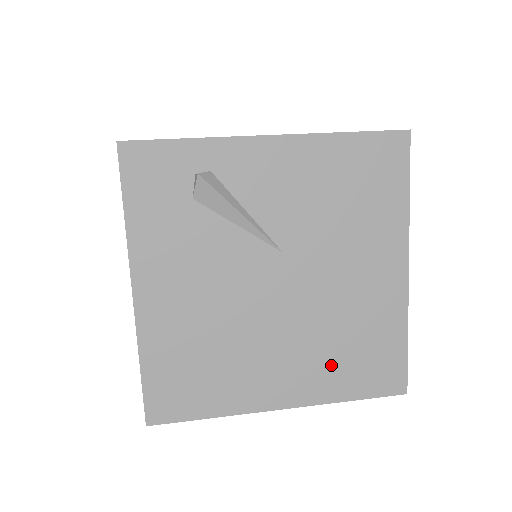
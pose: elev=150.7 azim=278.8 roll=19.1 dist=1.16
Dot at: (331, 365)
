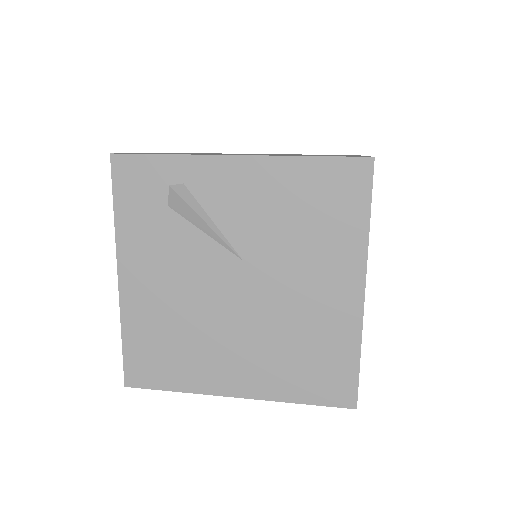
Dot at: (283, 368)
